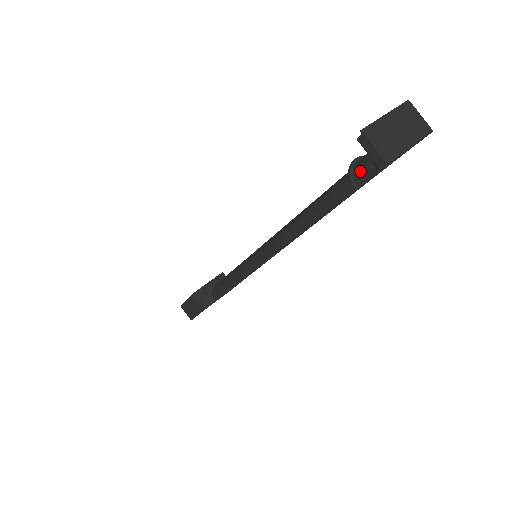
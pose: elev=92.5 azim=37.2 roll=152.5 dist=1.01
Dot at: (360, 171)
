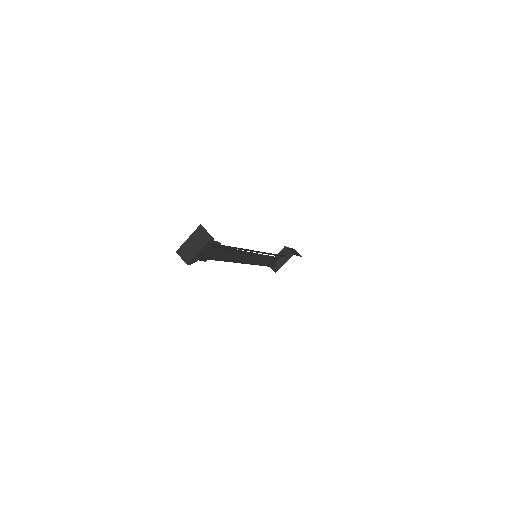
Dot at: (201, 256)
